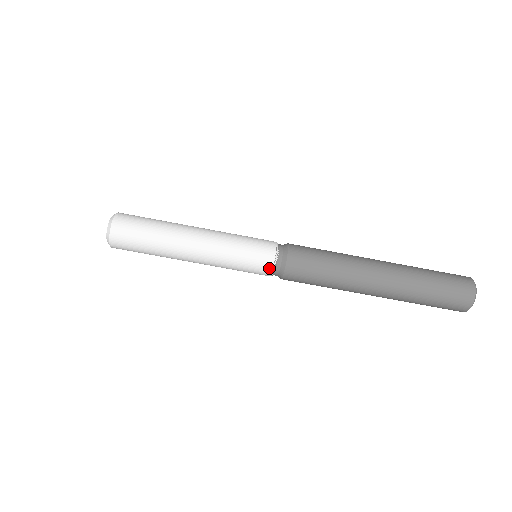
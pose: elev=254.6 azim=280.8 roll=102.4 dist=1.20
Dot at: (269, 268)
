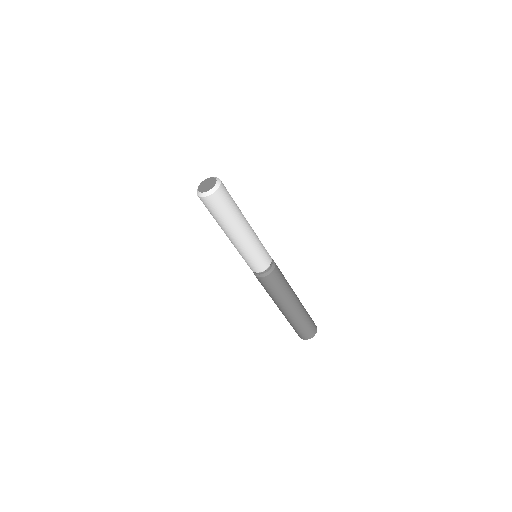
Dot at: (259, 271)
